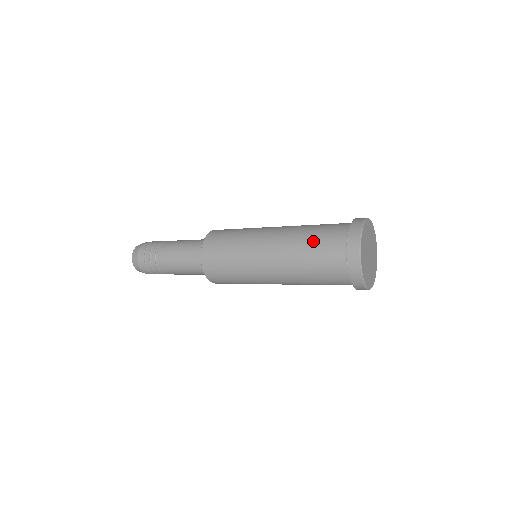
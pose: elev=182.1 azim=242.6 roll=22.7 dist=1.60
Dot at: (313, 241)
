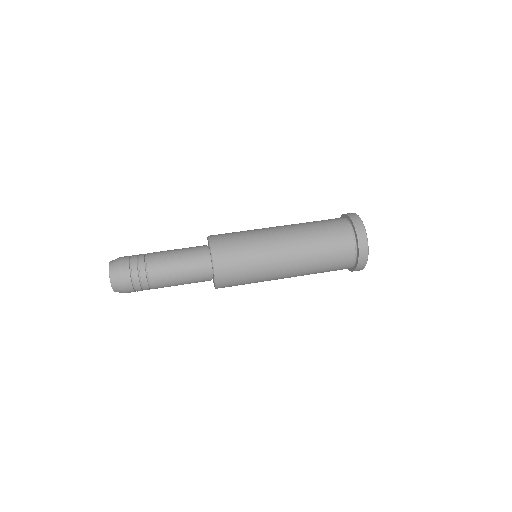
Dot at: (326, 244)
